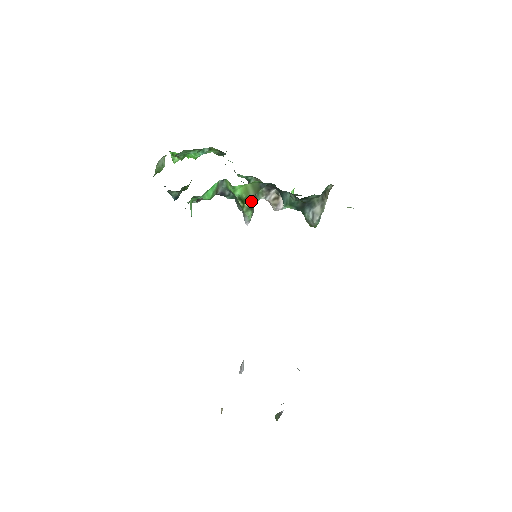
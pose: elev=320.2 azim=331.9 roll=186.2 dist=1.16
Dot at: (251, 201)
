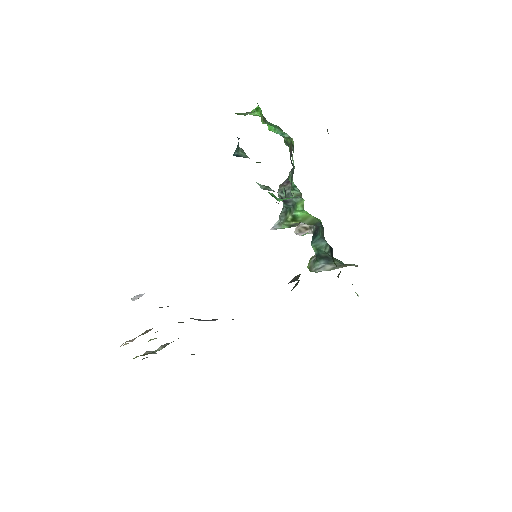
Dot at: (297, 223)
